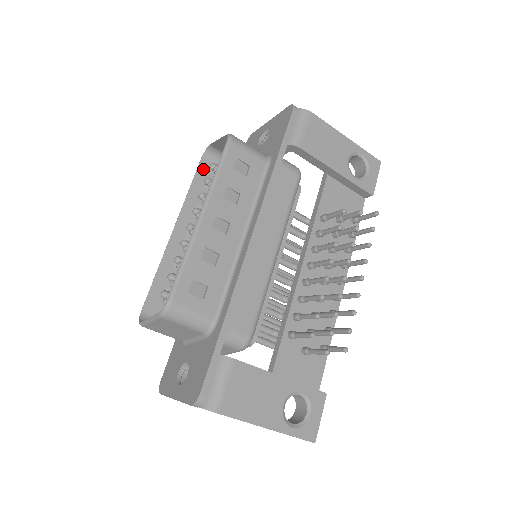
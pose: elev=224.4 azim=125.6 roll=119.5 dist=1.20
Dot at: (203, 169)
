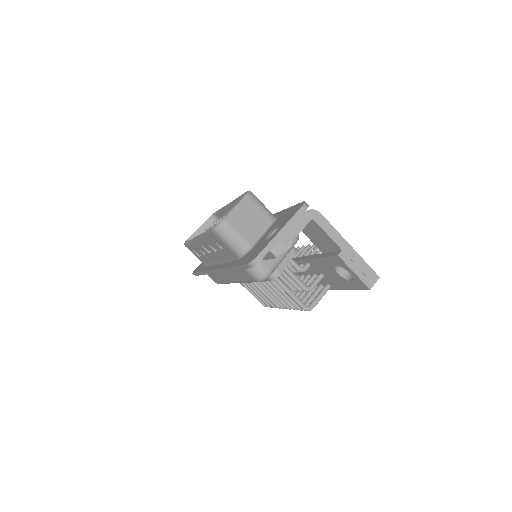
Dot at: occluded
